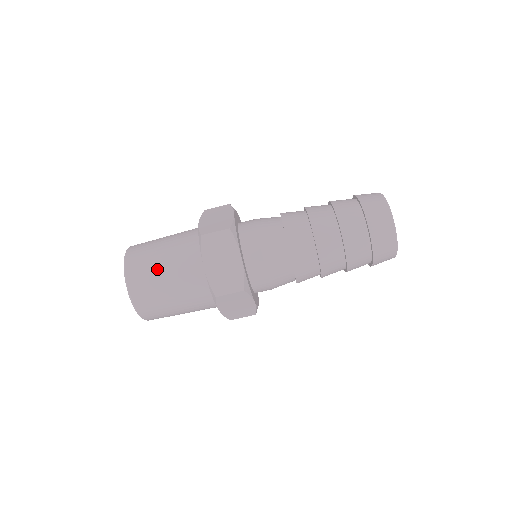
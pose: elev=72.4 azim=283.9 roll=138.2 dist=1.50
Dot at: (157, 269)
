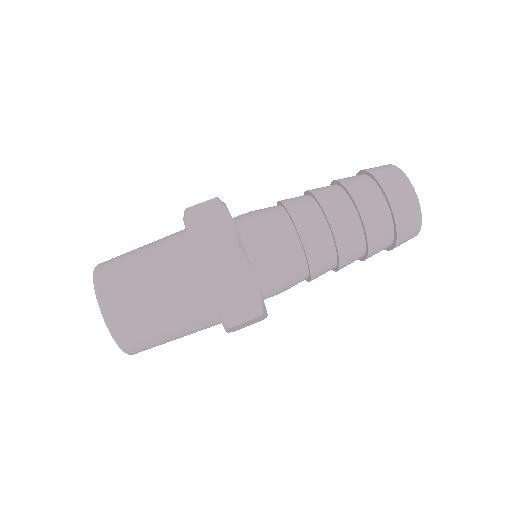
Dot at: (133, 257)
